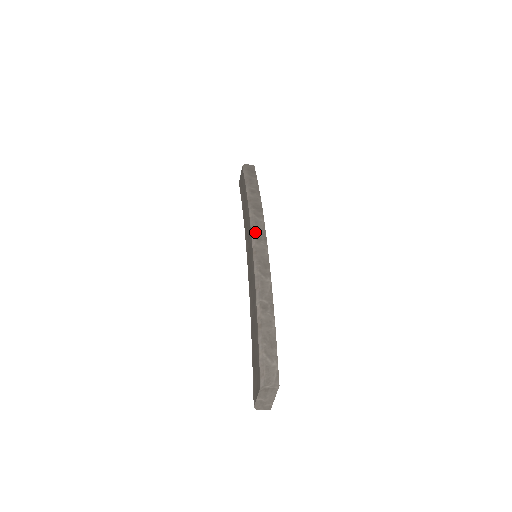
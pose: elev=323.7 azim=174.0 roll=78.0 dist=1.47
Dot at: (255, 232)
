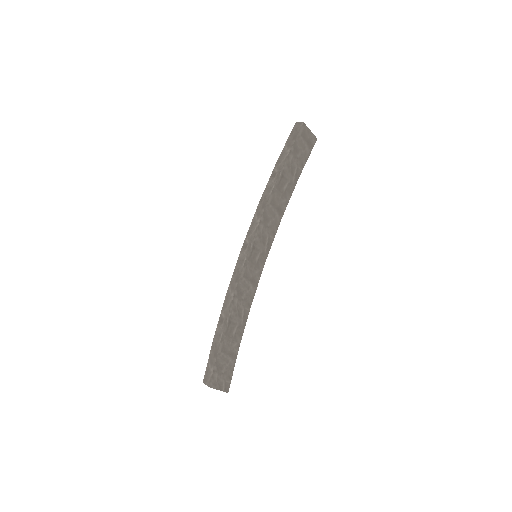
Dot at: (246, 238)
